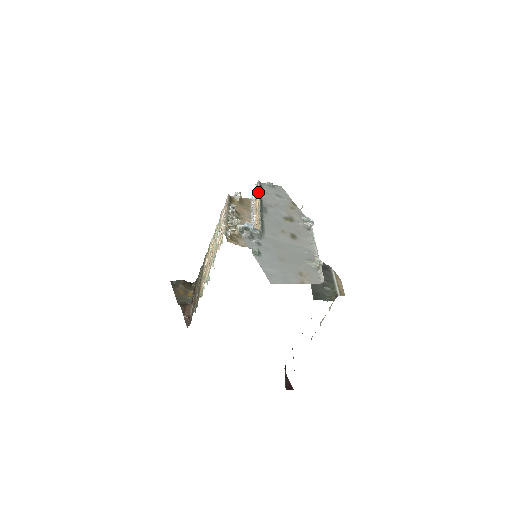
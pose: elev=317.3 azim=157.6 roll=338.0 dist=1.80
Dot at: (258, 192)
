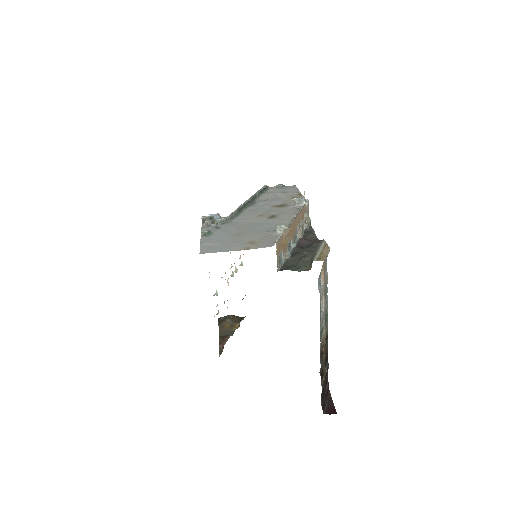
Dot at: (255, 193)
